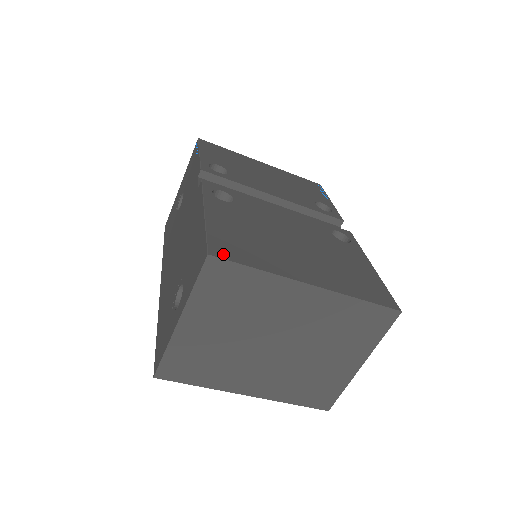
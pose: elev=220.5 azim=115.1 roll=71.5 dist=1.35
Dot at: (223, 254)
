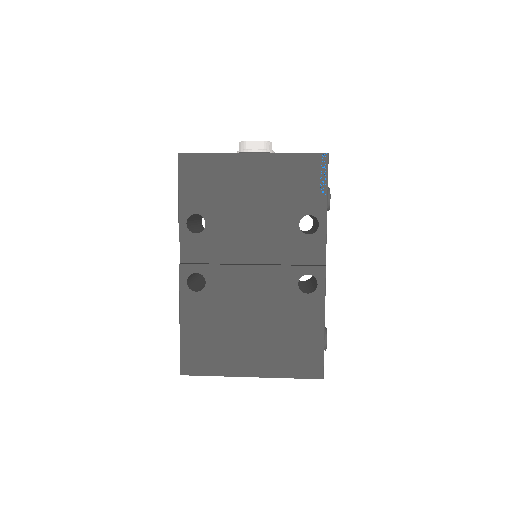
Dot at: (190, 370)
